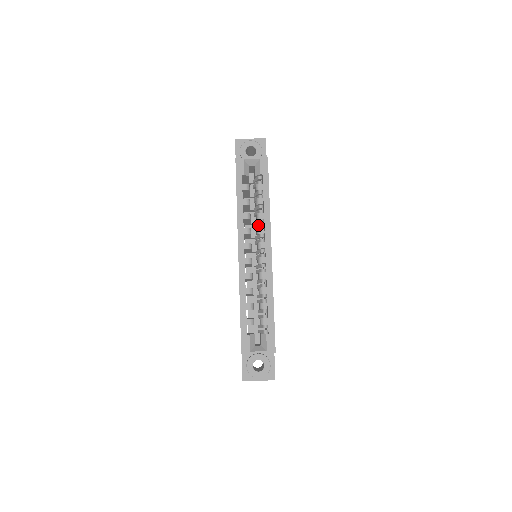
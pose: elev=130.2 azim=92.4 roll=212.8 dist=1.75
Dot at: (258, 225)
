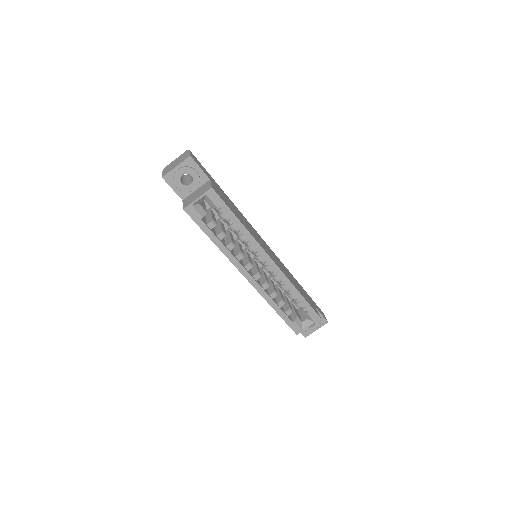
Dot at: (244, 243)
